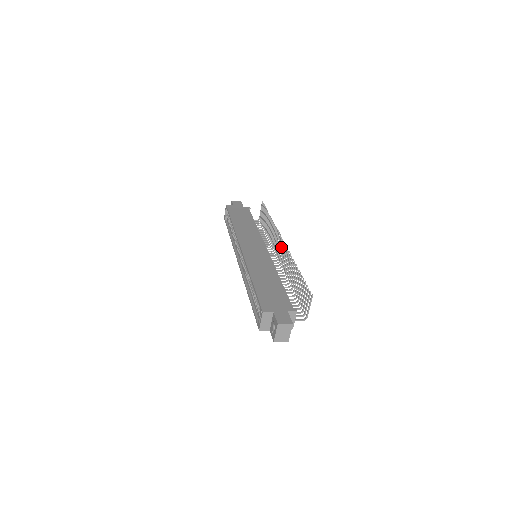
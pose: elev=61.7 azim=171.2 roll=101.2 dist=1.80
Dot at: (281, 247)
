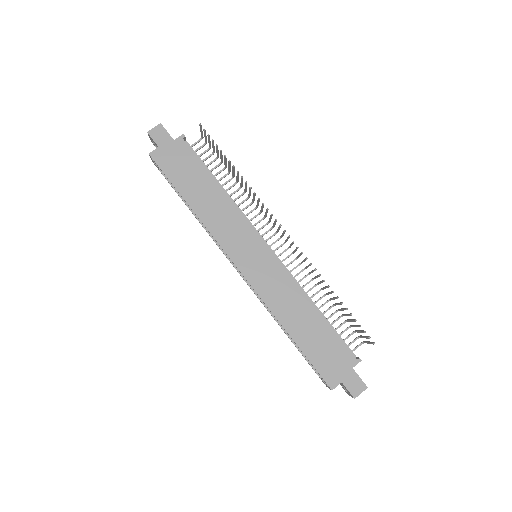
Dot at: (283, 234)
